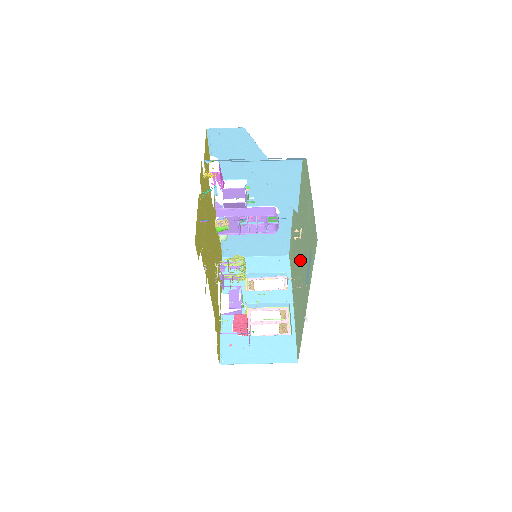
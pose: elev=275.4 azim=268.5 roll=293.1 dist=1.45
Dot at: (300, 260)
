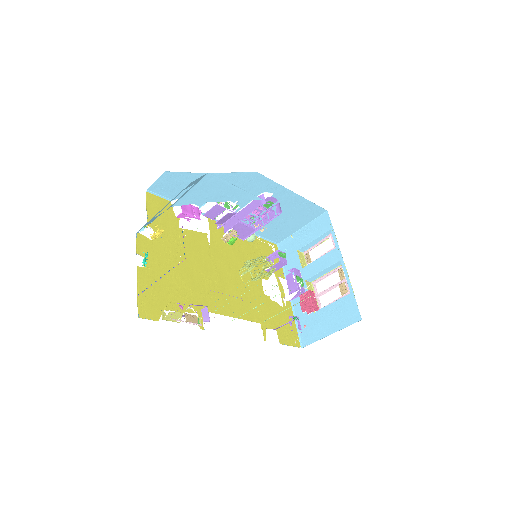
Dot at: occluded
